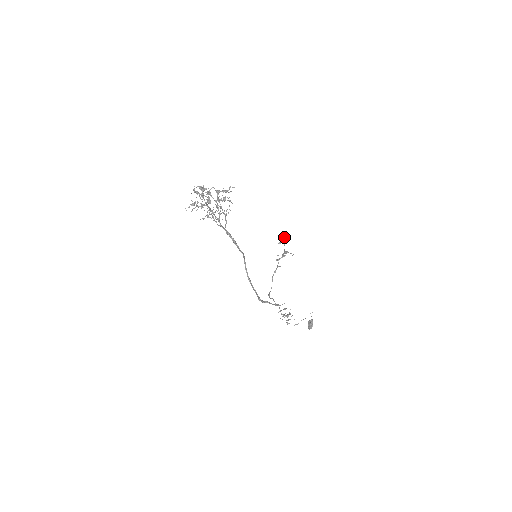
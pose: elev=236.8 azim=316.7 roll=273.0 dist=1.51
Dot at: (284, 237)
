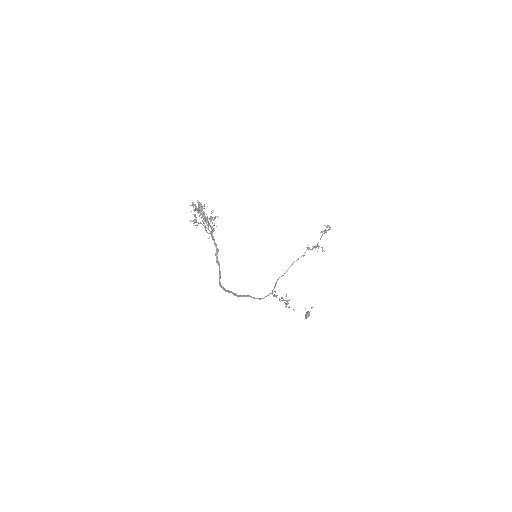
Dot at: (325, 230)
